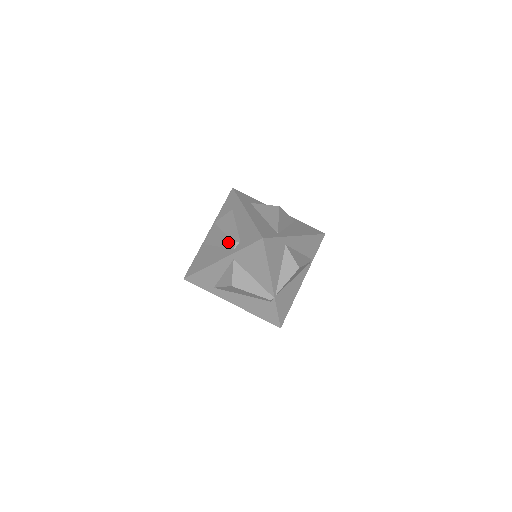
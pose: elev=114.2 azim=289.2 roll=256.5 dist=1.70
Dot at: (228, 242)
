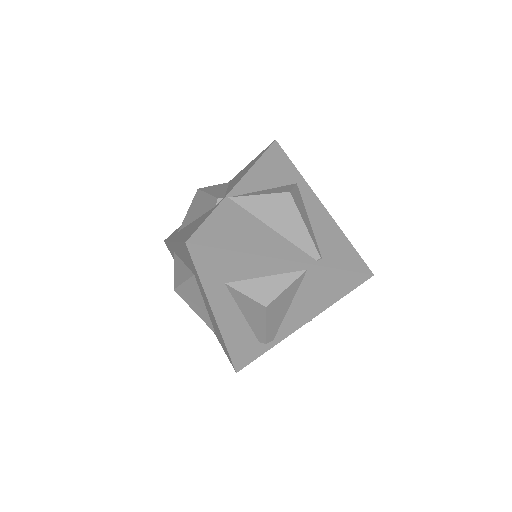
Dot at: occluded
